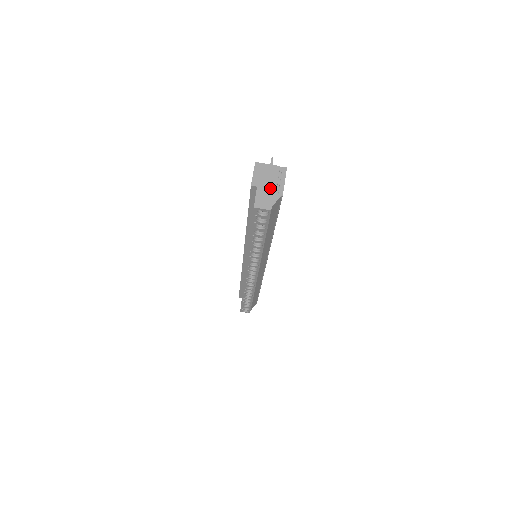
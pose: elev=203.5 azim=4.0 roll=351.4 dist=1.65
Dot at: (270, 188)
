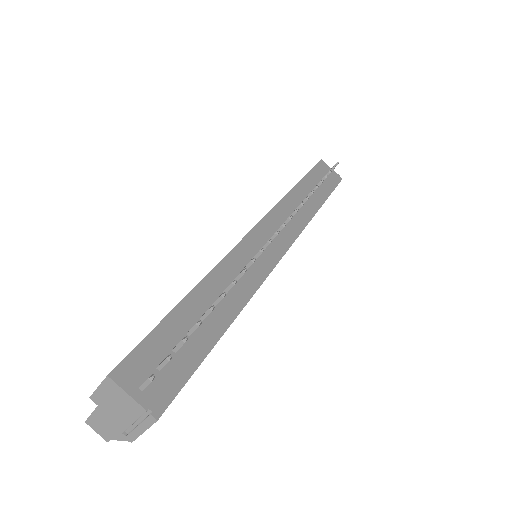
Dot at: (116, 422)
